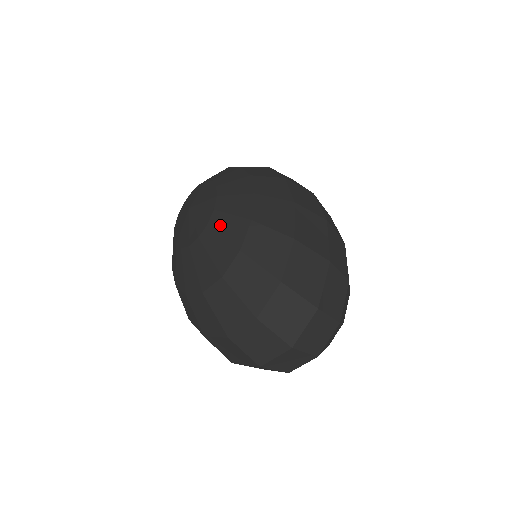
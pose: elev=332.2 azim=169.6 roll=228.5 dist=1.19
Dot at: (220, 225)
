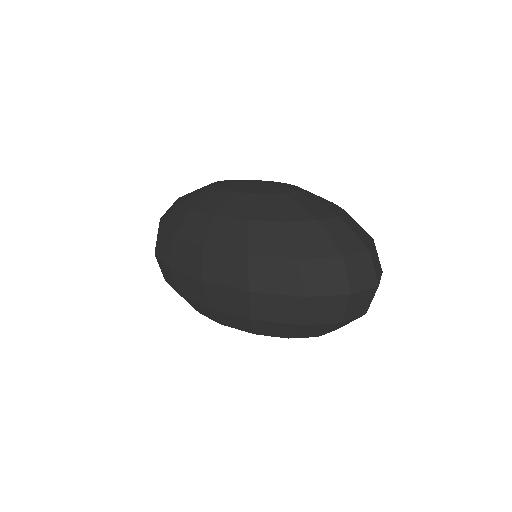
Dot at: (312, 194)
